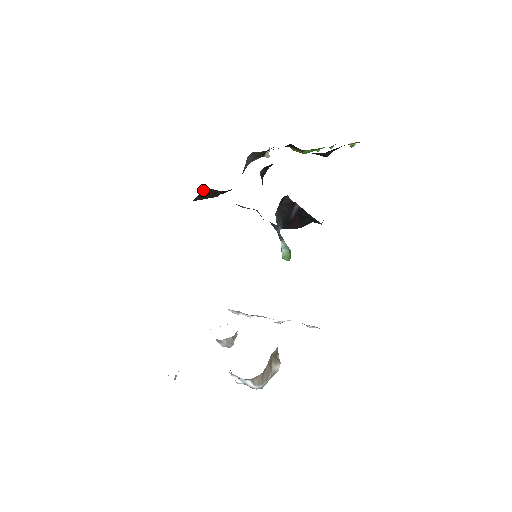
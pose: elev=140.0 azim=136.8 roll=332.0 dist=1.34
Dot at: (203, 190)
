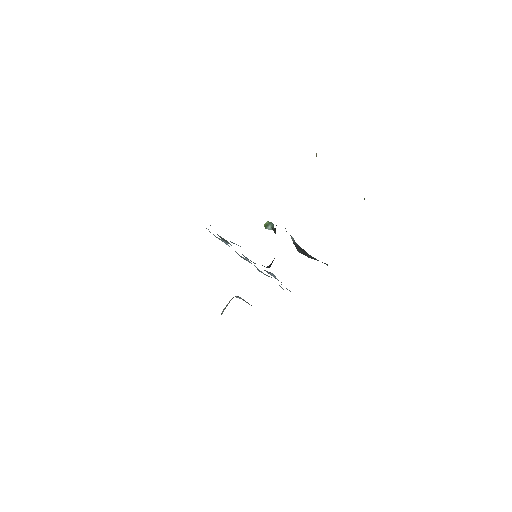
Dot at: occluded
